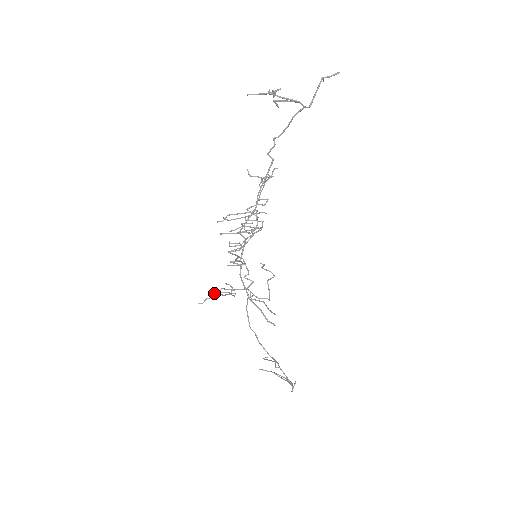
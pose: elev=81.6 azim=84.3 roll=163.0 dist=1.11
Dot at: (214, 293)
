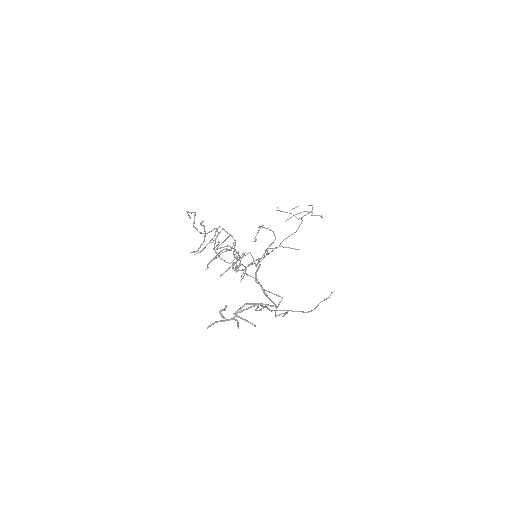
Dot at: (244, 274)
